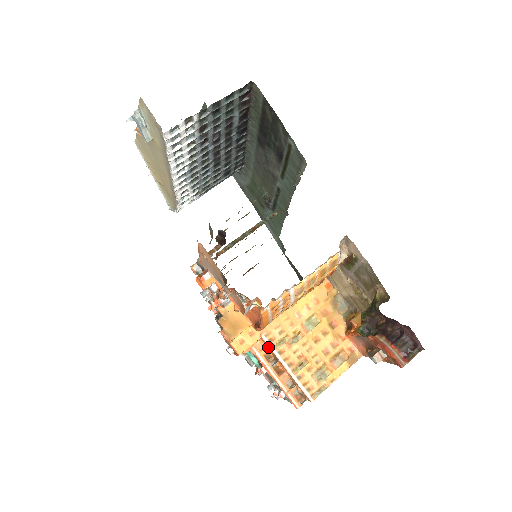
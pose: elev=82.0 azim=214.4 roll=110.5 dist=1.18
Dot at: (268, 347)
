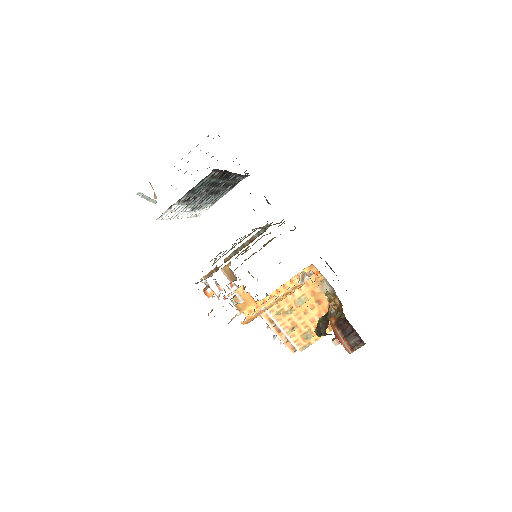
Dot at: (270, 315)
